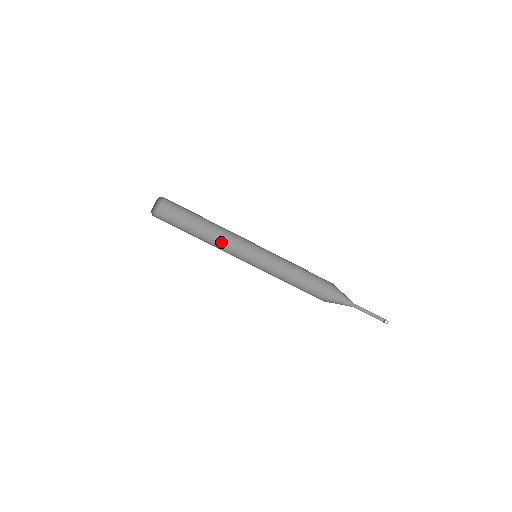
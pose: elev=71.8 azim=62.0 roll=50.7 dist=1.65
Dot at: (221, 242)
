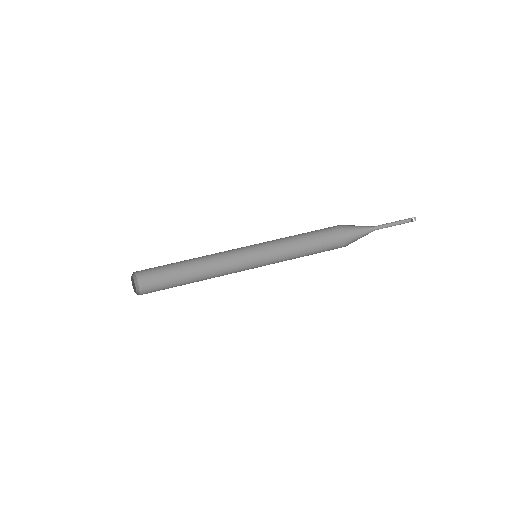
Dot at: (217, 269)
